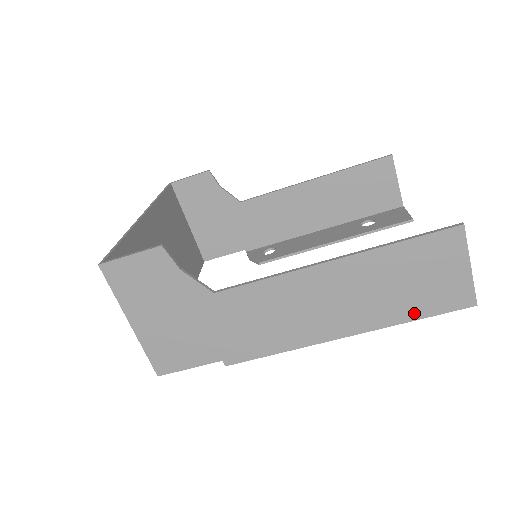
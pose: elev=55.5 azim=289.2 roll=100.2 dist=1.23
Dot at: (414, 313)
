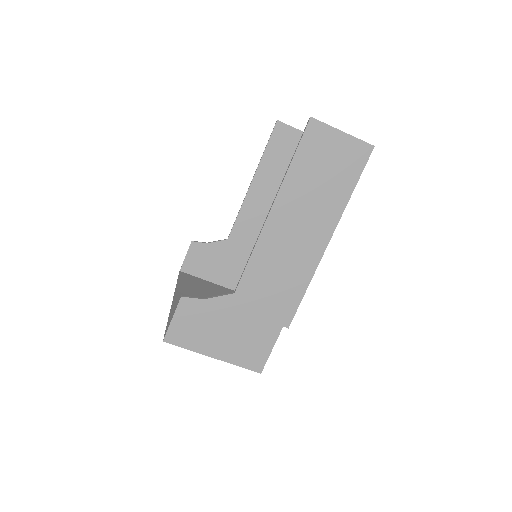
Dot at: (347, 188)
